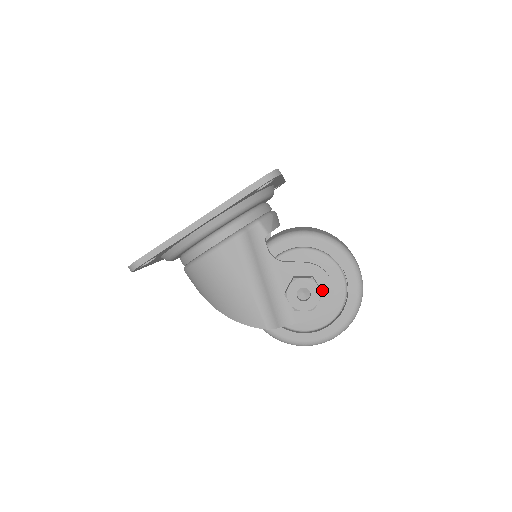
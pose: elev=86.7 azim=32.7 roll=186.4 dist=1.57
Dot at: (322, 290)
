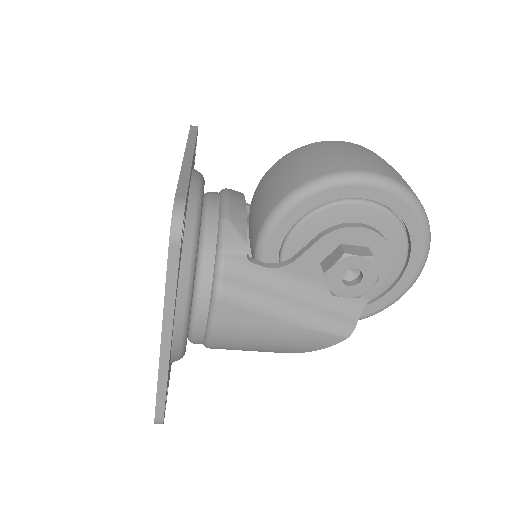
Dot at: (367, 246)
